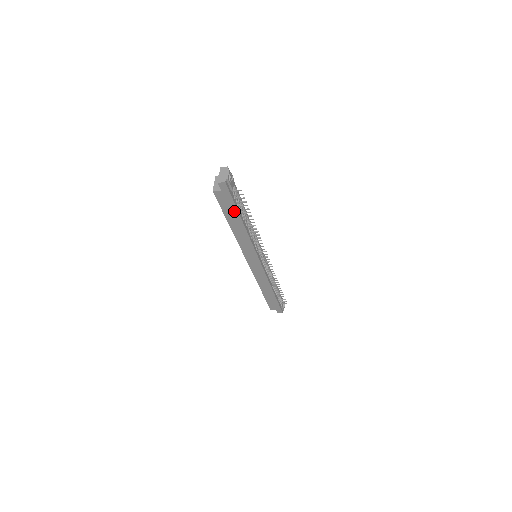
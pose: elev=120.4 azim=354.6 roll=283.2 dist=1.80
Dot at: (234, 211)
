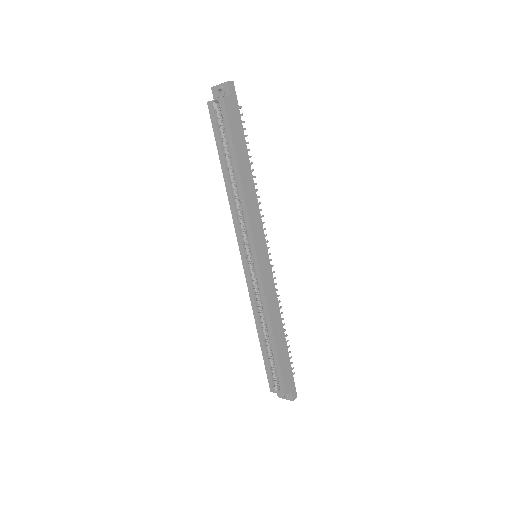
Dot at: (241, 137)
